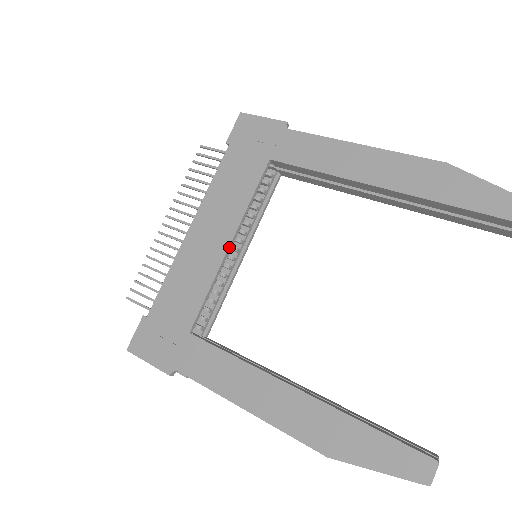
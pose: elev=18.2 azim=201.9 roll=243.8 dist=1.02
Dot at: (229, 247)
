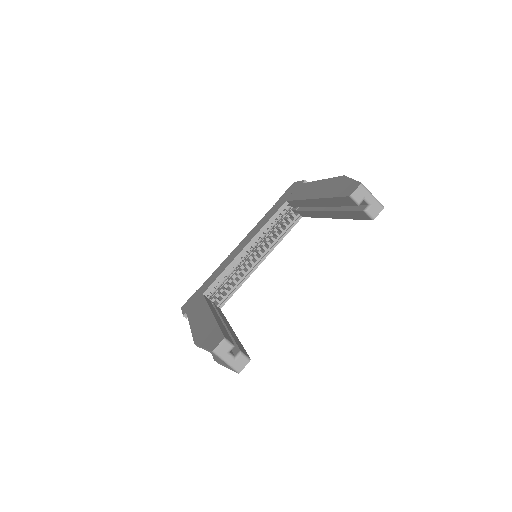
Dot at: (243, 249)
